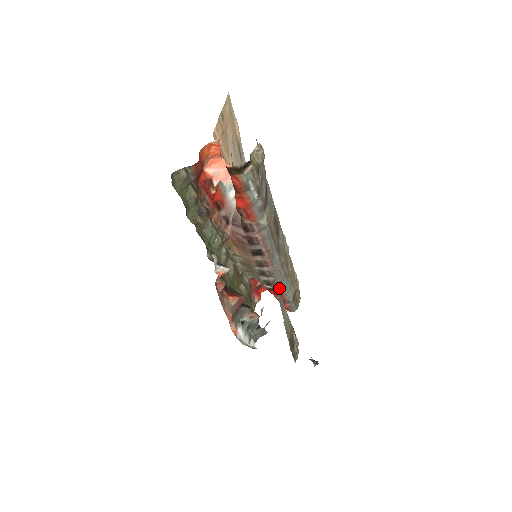
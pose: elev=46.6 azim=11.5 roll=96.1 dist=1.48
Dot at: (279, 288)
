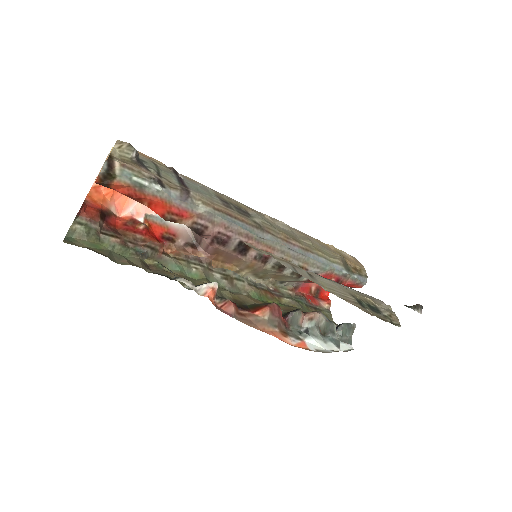
Dot at: (315, 269)
